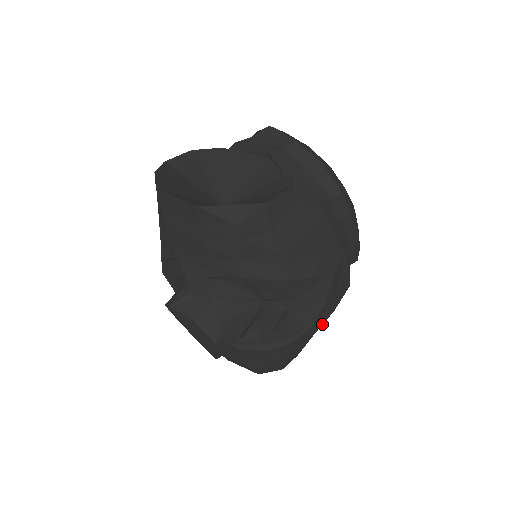
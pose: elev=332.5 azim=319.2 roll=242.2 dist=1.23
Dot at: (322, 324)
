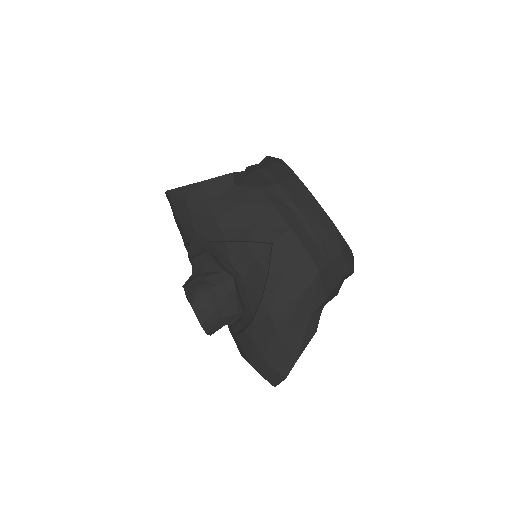
Dot at: (292, 309)
